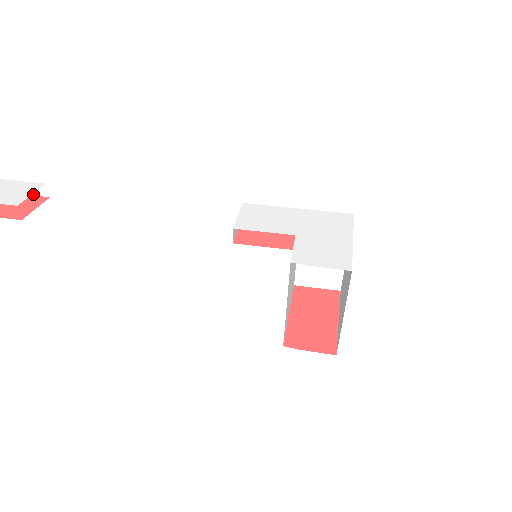
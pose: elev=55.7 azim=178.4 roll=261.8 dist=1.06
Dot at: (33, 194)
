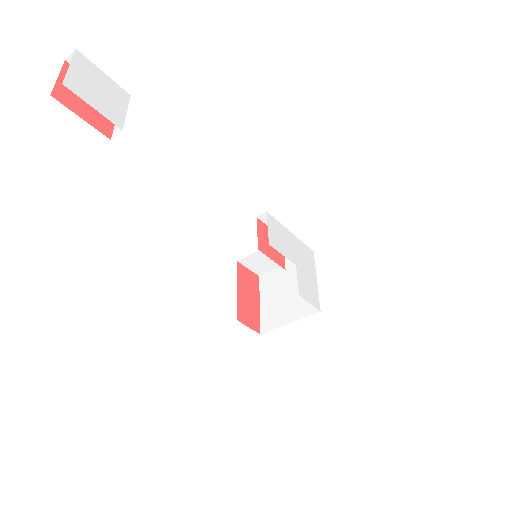
Dot at: occluded
